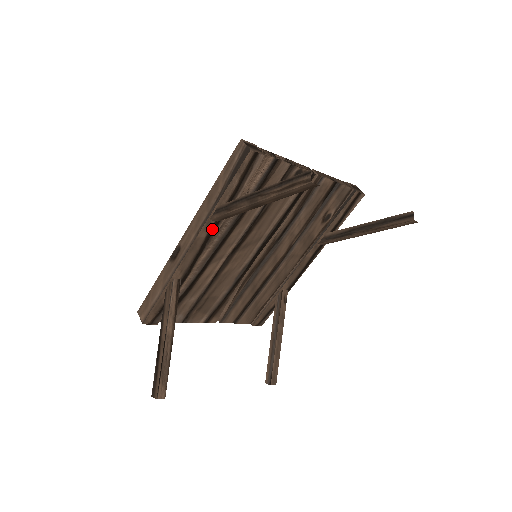
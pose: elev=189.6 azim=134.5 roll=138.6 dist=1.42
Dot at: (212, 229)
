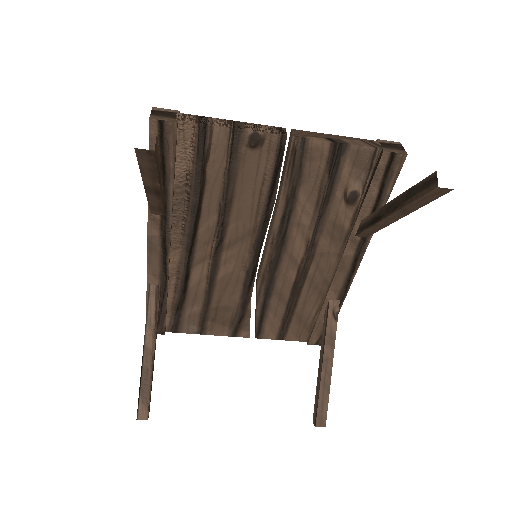
Dot at: (163, 225)
